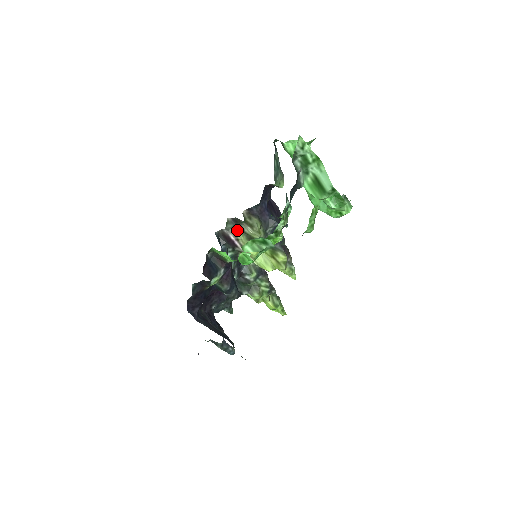
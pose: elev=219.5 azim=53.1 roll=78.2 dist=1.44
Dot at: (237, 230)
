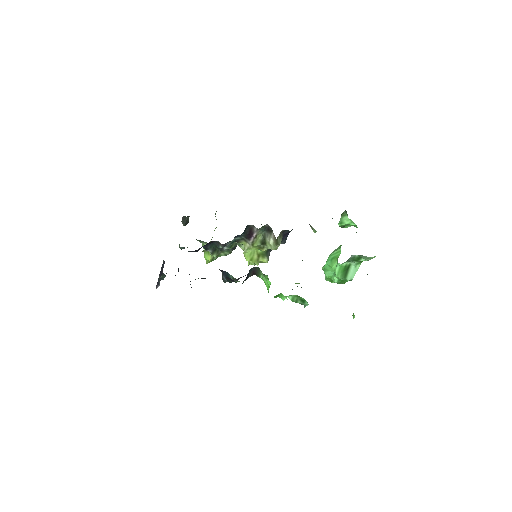
Dot at: (262, 232)
